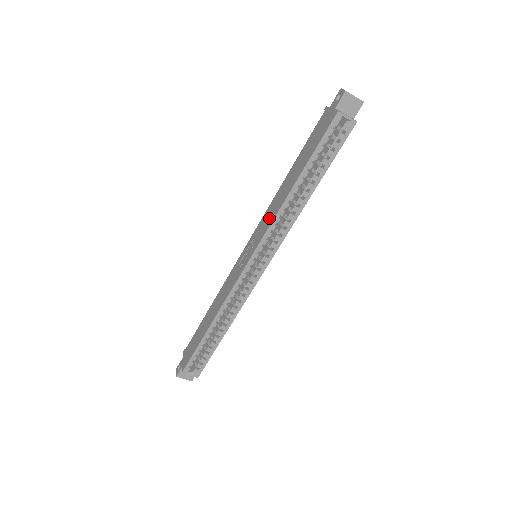
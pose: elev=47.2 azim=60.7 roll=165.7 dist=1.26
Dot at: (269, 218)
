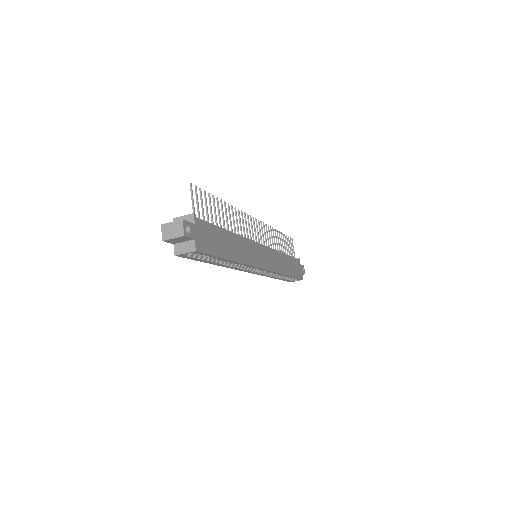
Dot at: occluded
